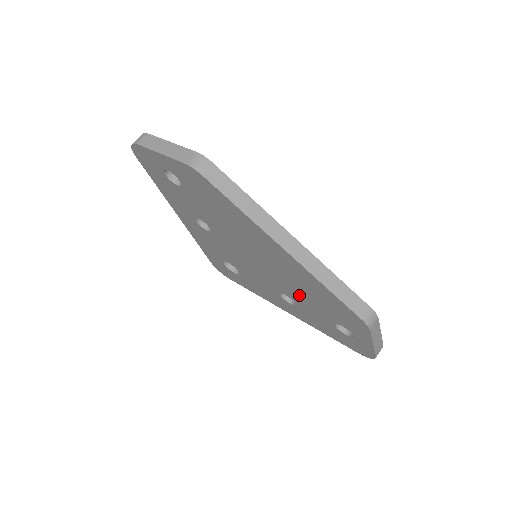
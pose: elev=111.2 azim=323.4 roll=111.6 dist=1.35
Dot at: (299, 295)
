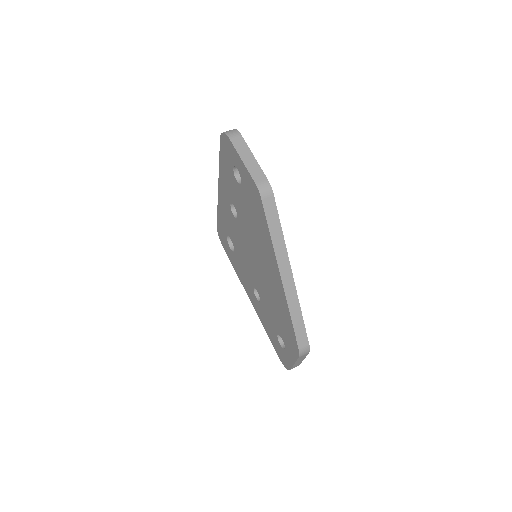
Dot at: (268, 301)
